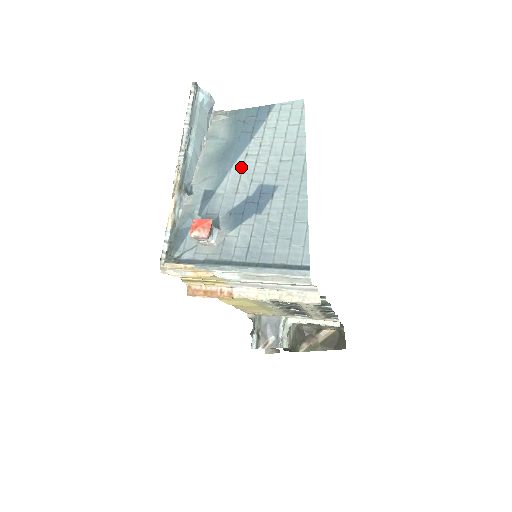
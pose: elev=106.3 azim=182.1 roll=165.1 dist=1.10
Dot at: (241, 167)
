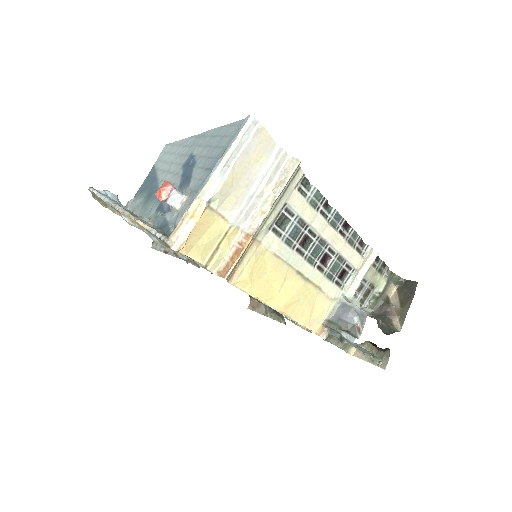
Dot at: occluded
